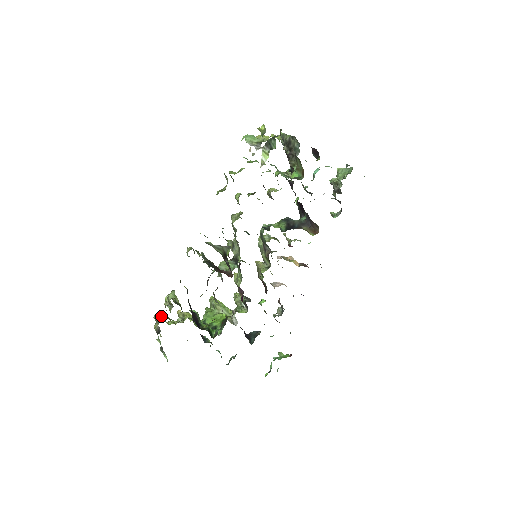
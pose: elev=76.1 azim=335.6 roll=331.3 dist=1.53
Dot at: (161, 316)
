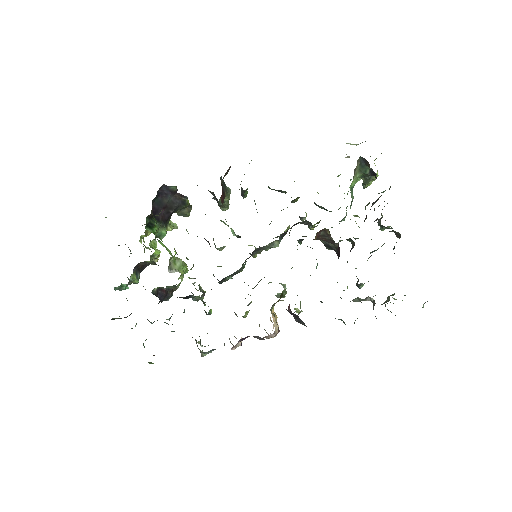
Dot at: occluded
